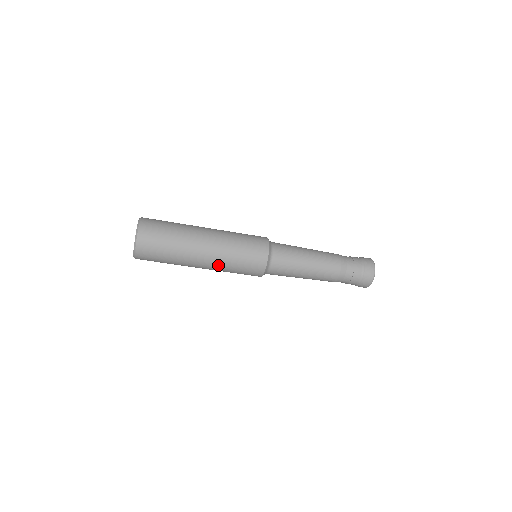
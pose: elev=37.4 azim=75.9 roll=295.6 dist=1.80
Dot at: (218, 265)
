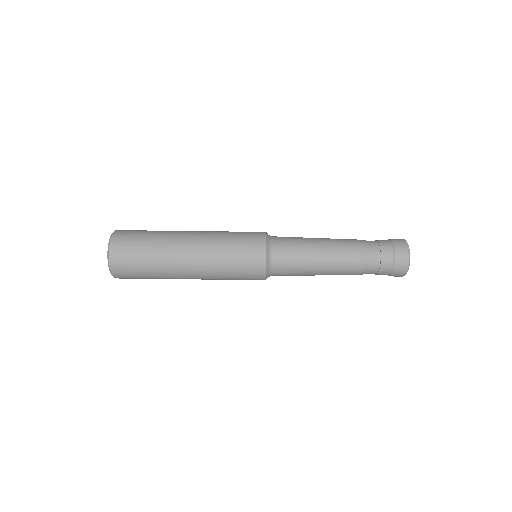
Dot at: (208, 242)
